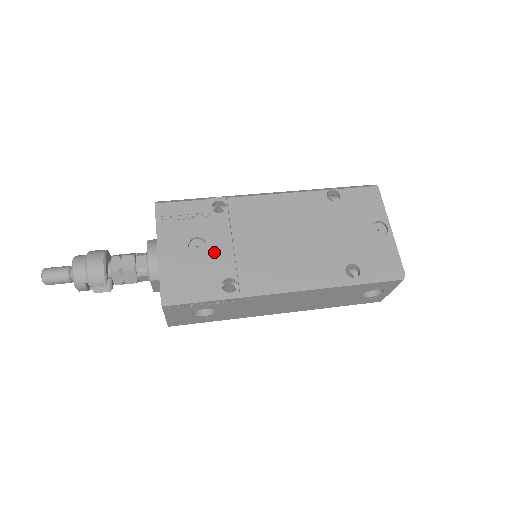
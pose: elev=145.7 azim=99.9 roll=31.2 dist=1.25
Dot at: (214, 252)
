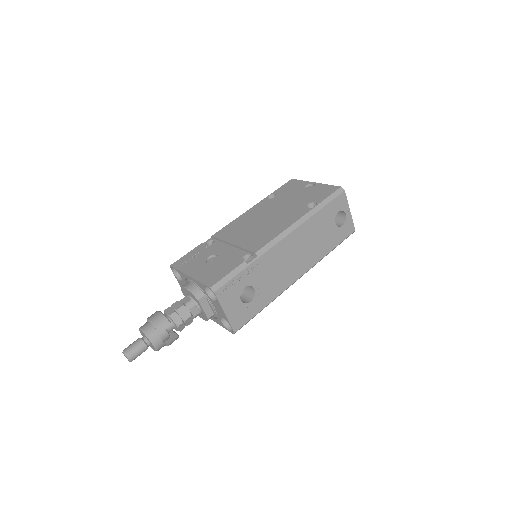
Dot at: (224, 254)
